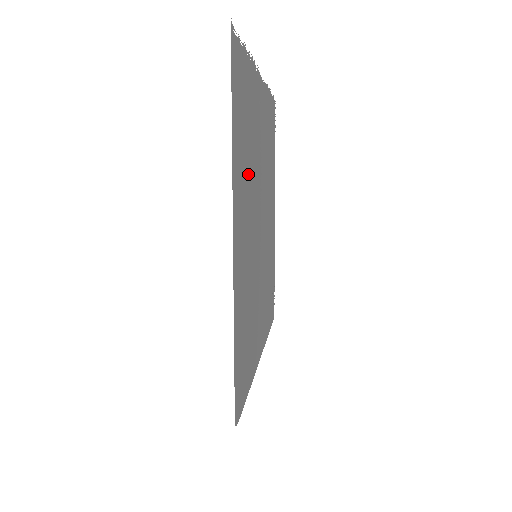
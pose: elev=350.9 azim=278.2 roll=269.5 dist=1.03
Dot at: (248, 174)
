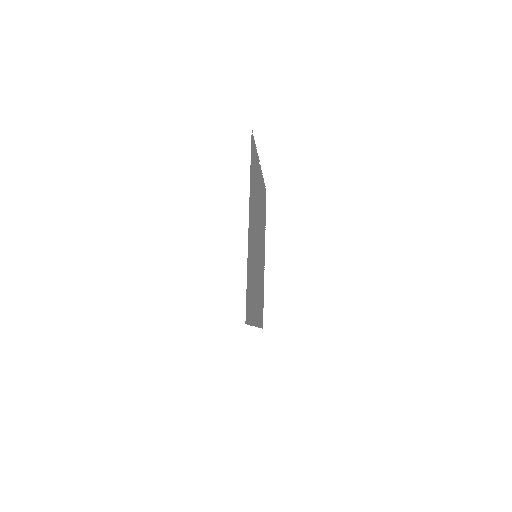
Dot at: occluded
